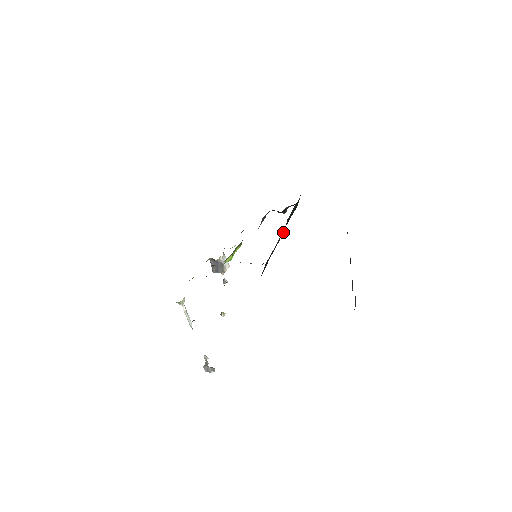
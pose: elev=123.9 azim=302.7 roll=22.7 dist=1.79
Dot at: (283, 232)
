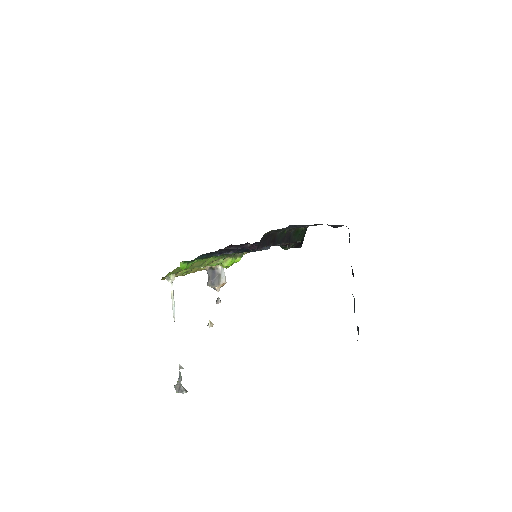
Dot at: (286, 243)
